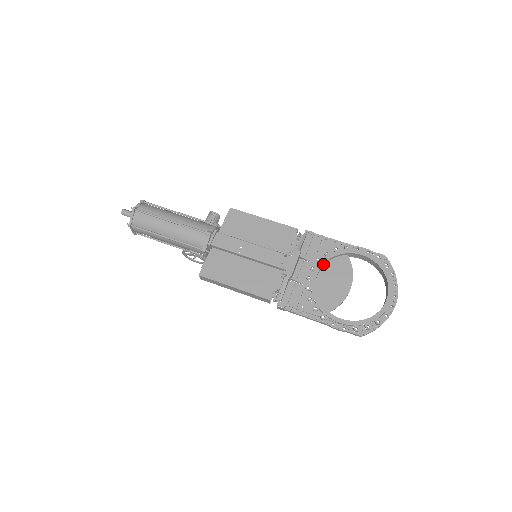
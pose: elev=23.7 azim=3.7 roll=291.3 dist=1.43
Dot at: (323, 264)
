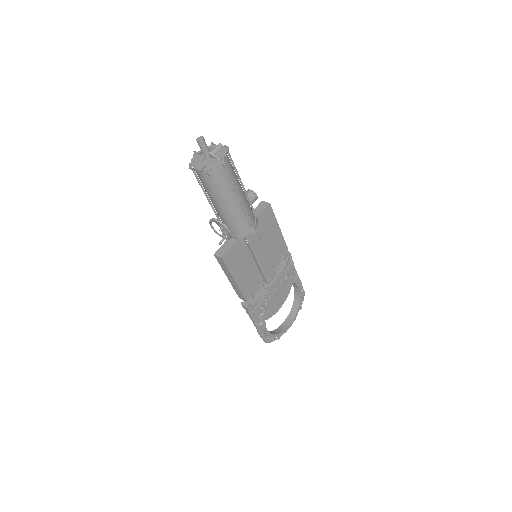
Dot at: (282, 285)
